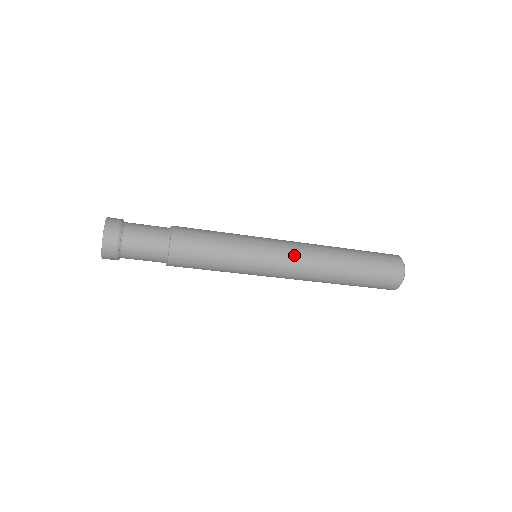
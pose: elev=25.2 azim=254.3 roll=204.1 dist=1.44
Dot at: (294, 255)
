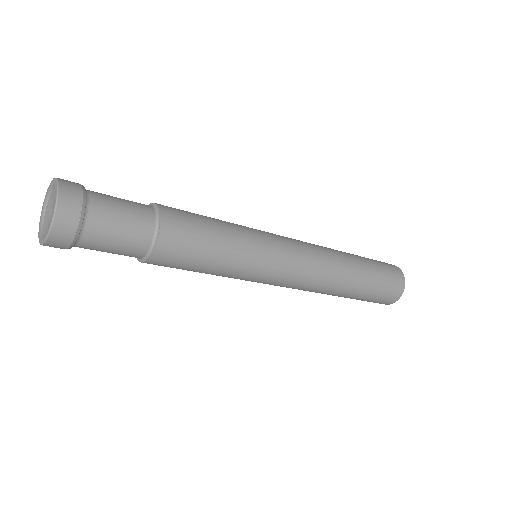
Dot at: (299, 281)
